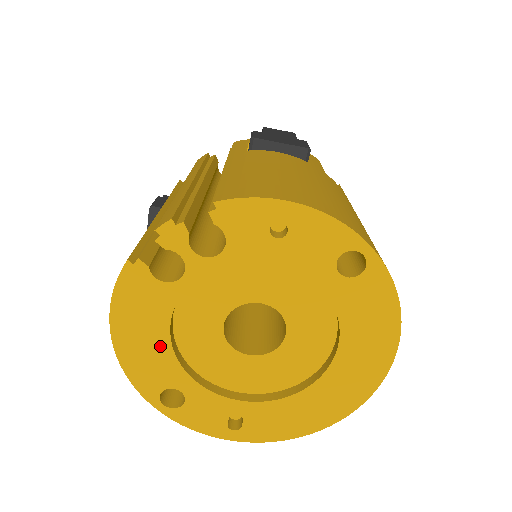
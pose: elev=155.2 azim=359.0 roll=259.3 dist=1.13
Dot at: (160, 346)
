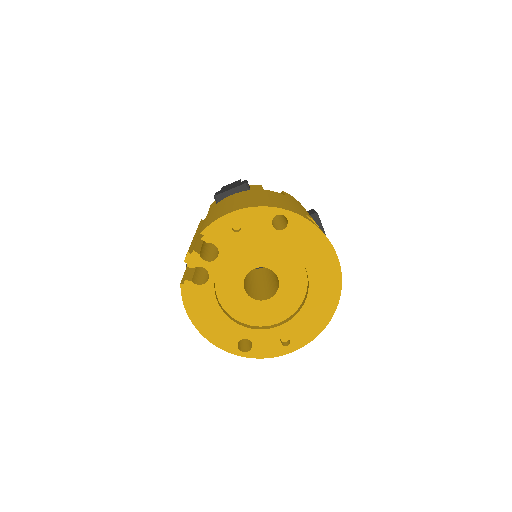
Dot at: (221, 319)
